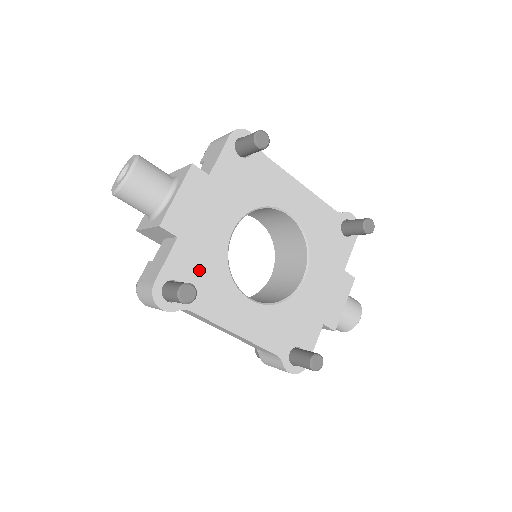
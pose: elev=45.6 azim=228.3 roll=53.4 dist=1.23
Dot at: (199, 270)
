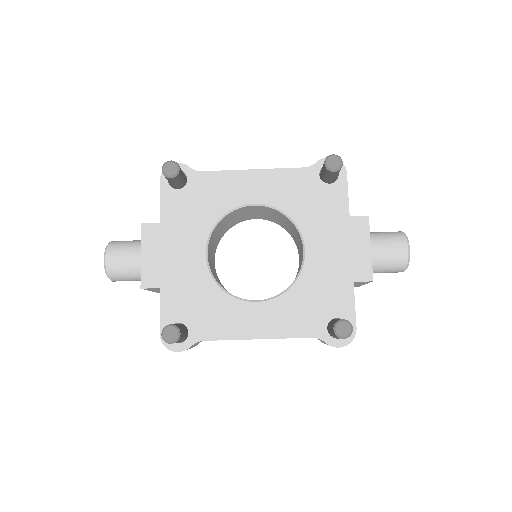
Dot at: (192, 303)
